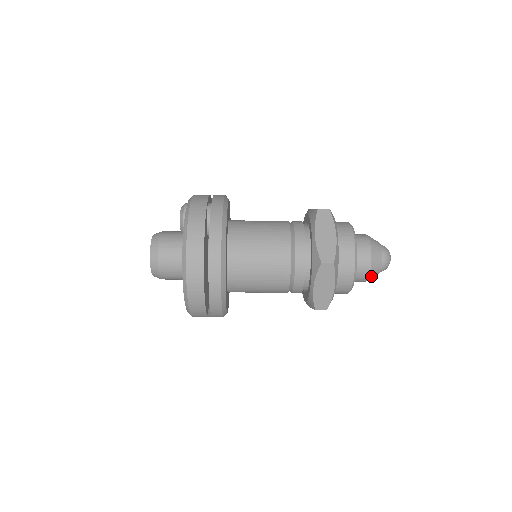
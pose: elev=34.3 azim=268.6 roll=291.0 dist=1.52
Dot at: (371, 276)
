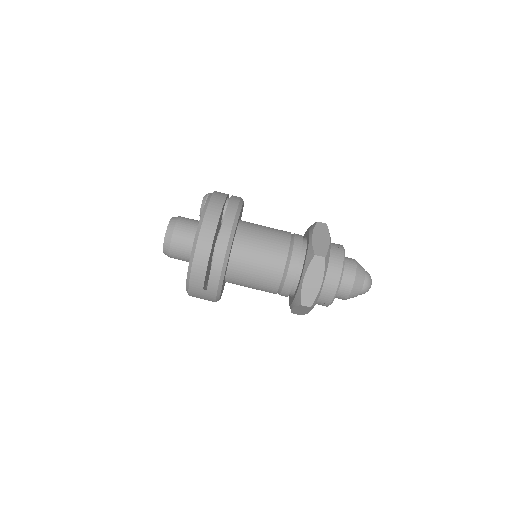
Dot at: (353, 291)
